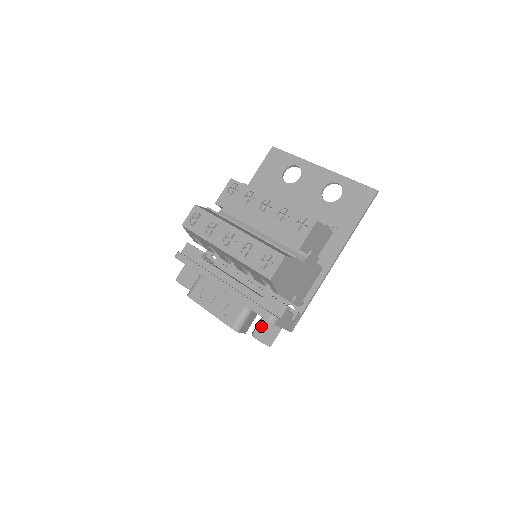
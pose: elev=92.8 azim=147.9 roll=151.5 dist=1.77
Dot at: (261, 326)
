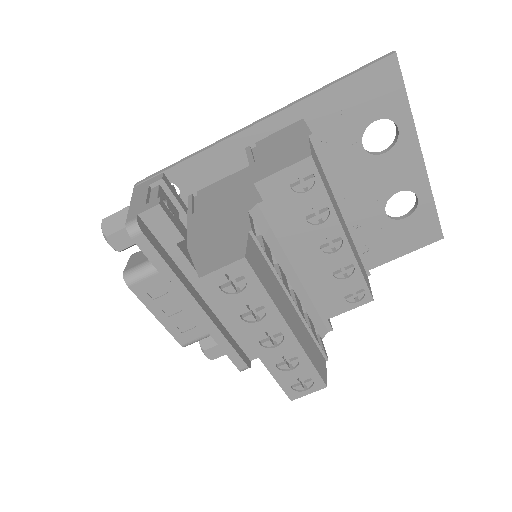
Dot at: (219, 348)
